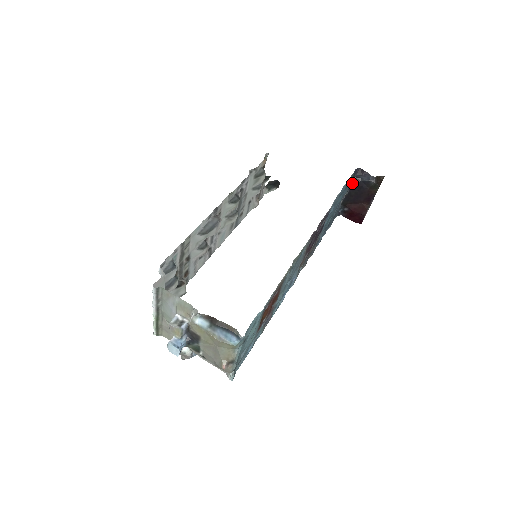
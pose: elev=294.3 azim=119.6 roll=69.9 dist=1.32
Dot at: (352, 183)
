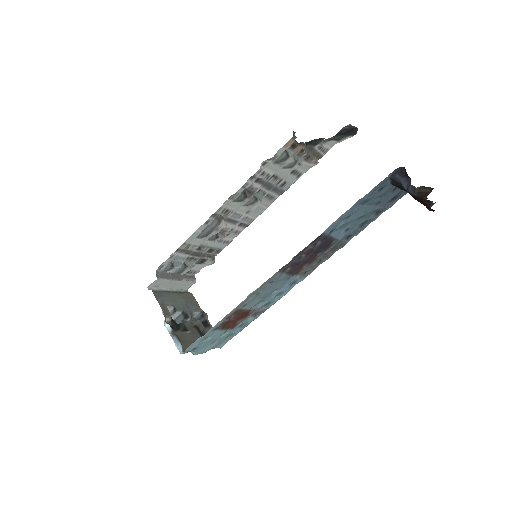
Dot at: (392, 184)
